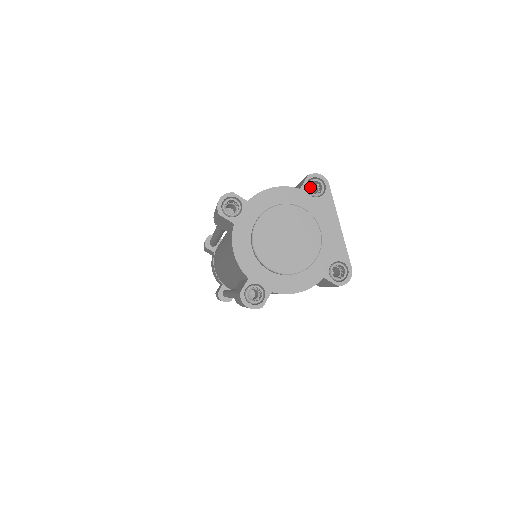
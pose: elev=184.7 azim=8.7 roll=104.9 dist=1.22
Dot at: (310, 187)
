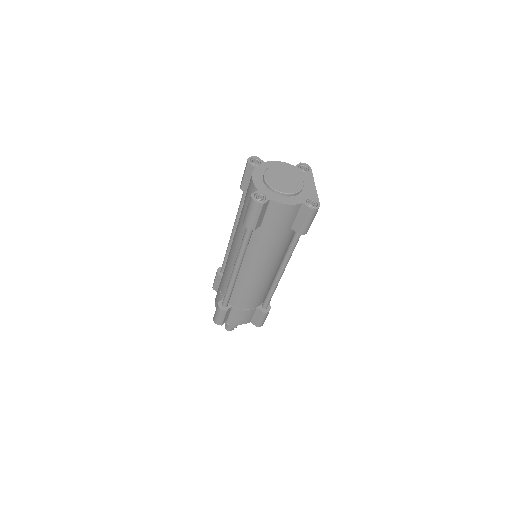
Dot at: occluded
